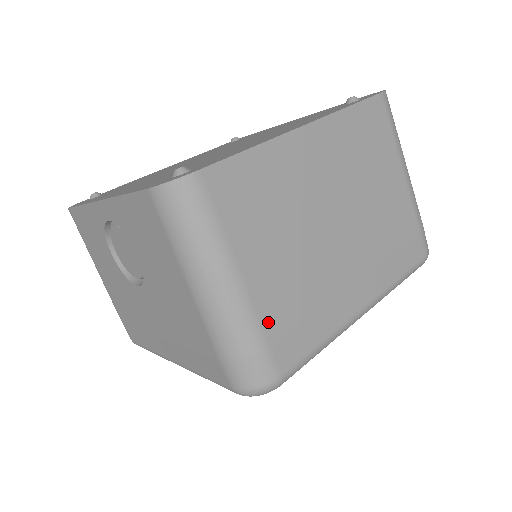
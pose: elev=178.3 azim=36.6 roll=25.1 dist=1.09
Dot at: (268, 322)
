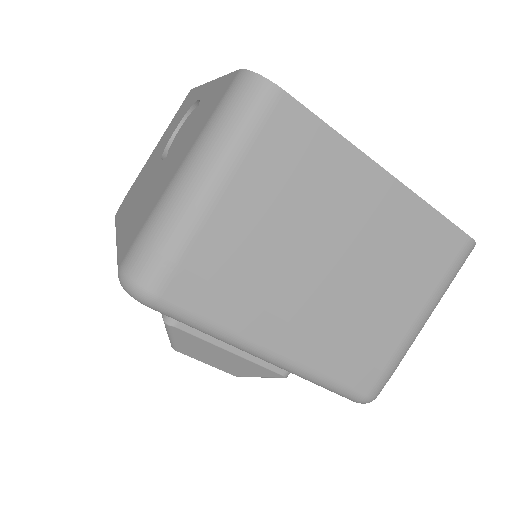
Dot at: (199, 247)
